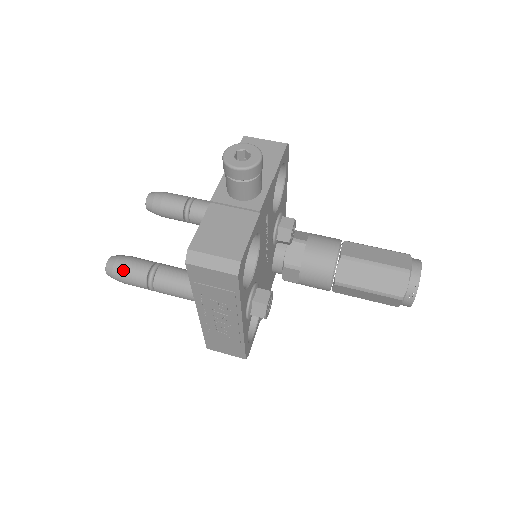
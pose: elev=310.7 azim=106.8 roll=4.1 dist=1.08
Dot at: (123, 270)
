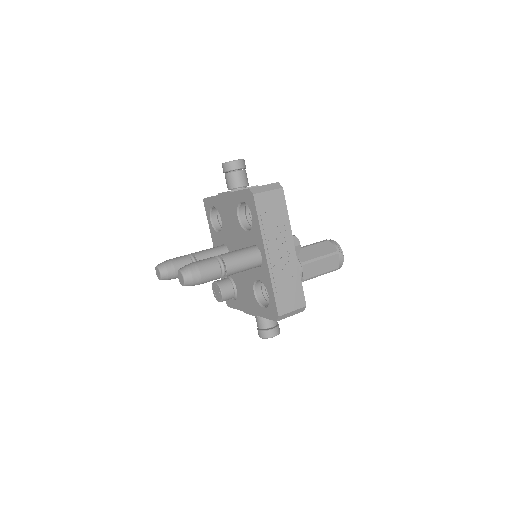
Dot at: (198, 264)
